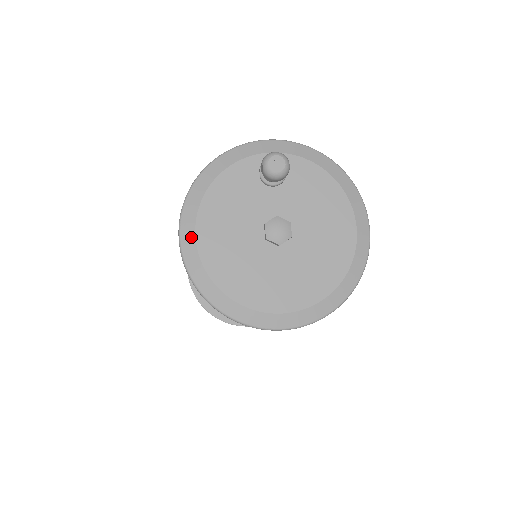
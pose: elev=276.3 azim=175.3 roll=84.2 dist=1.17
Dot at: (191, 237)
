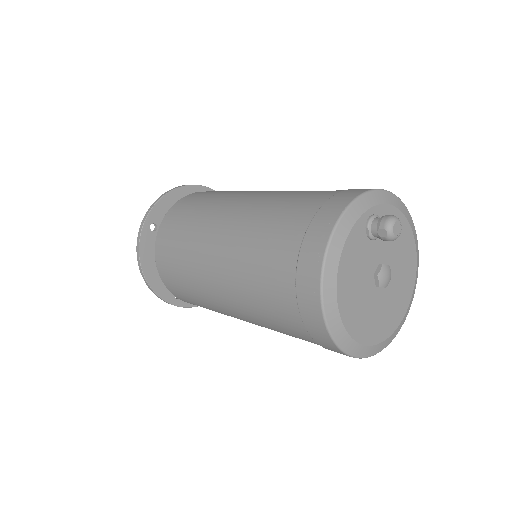
Dot at: (335, 312)
